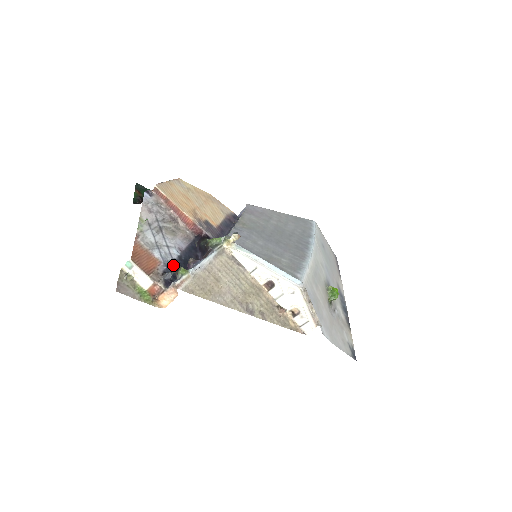
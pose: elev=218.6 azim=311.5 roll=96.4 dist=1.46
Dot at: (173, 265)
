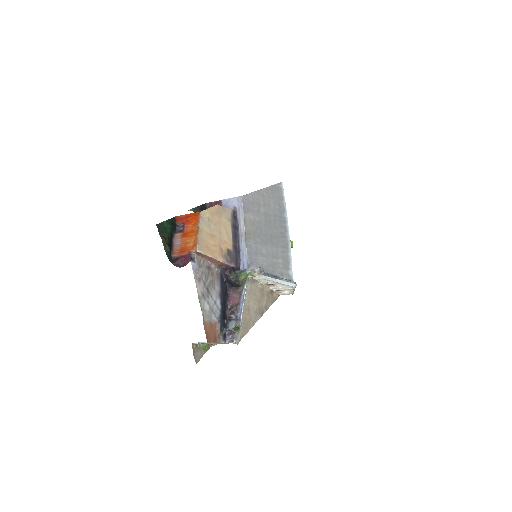
Dot at: (221, 316)
